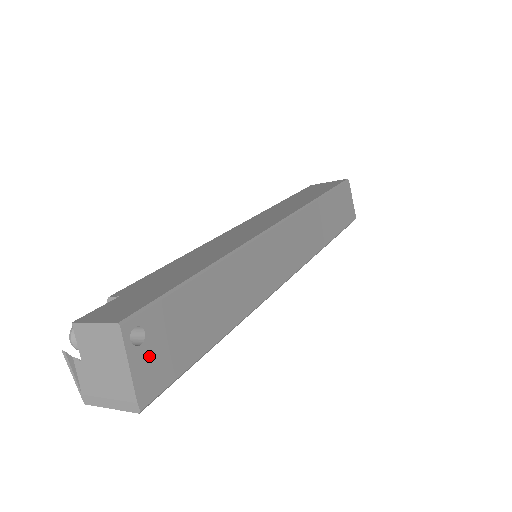
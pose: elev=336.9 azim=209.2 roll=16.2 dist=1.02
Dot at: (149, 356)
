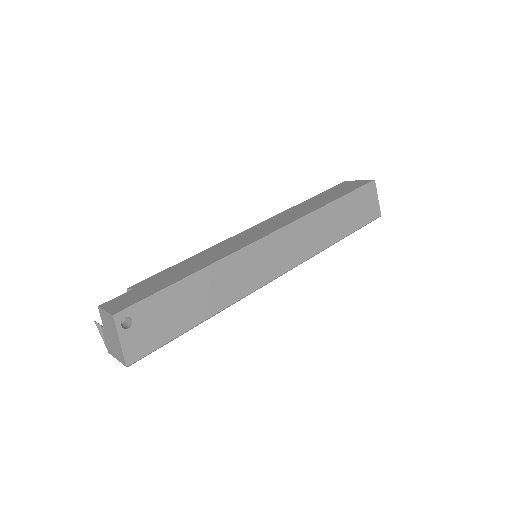
Dot at: (135, 335)
